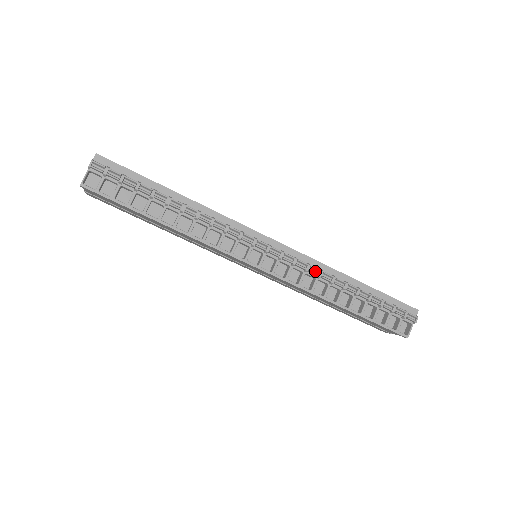
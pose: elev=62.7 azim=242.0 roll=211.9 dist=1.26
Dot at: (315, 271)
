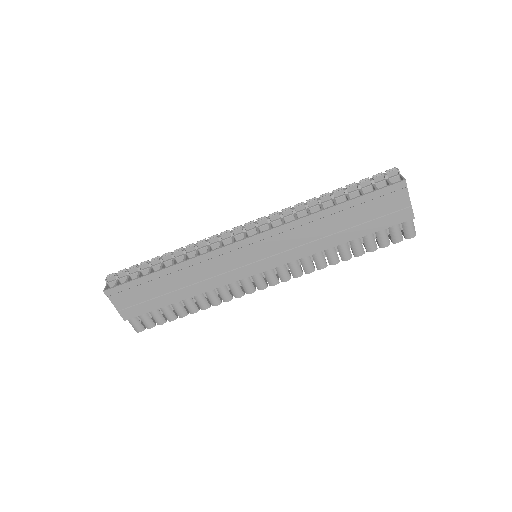
Dot at: (288, 212)
